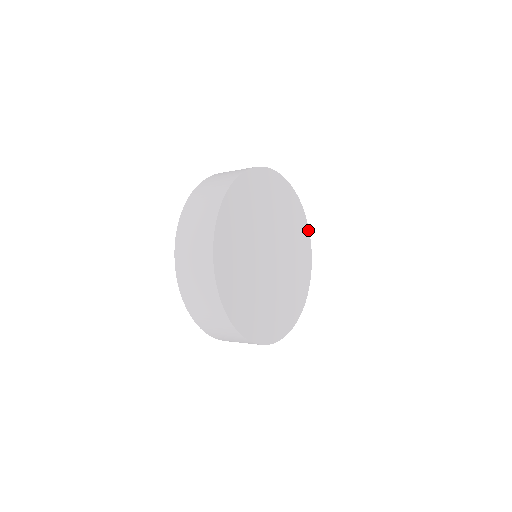
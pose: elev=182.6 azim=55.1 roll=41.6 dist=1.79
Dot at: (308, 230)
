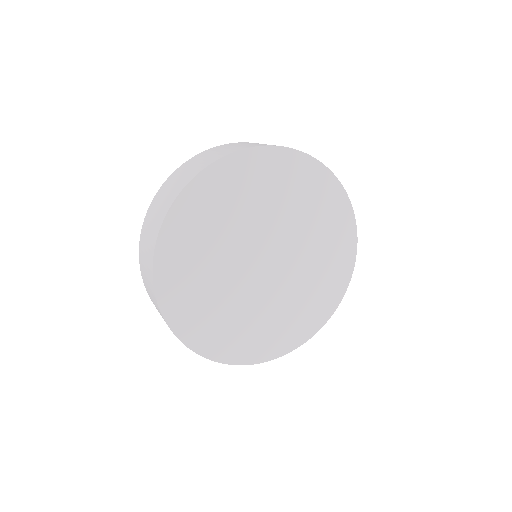
Dot at: (332, 176)
